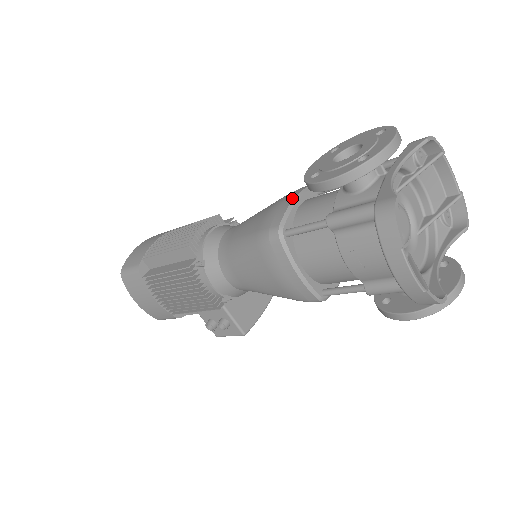
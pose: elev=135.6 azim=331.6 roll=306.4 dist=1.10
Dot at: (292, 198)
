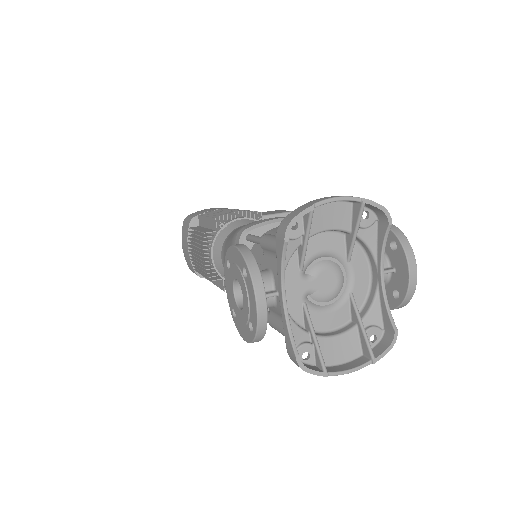
Dot at: occluded
